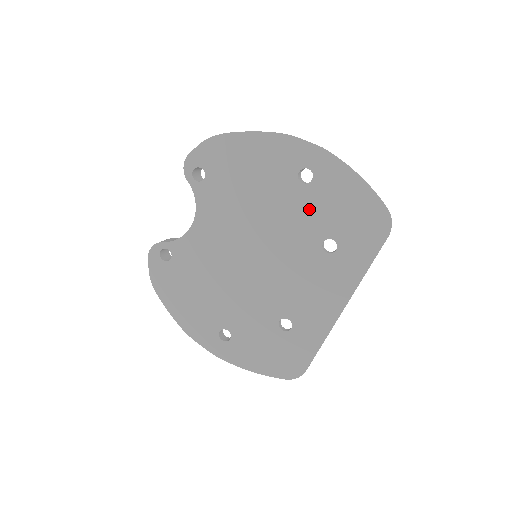
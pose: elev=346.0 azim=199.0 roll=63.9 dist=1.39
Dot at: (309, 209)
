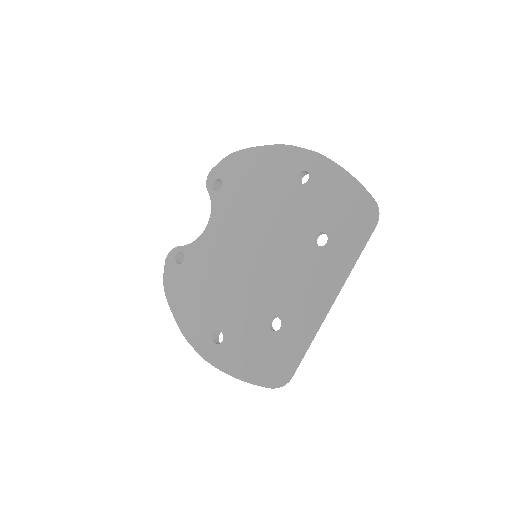
Dot at: (304, 206)
